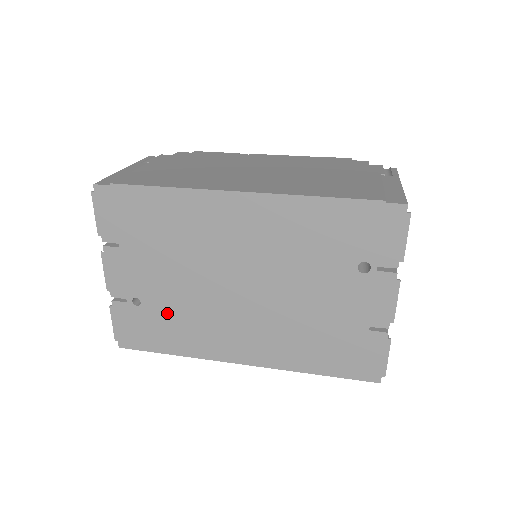
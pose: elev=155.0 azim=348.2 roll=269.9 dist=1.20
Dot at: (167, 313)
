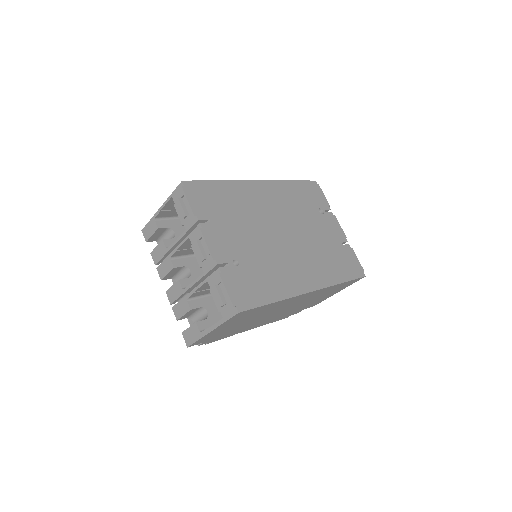
Dot at: (257, 266)
